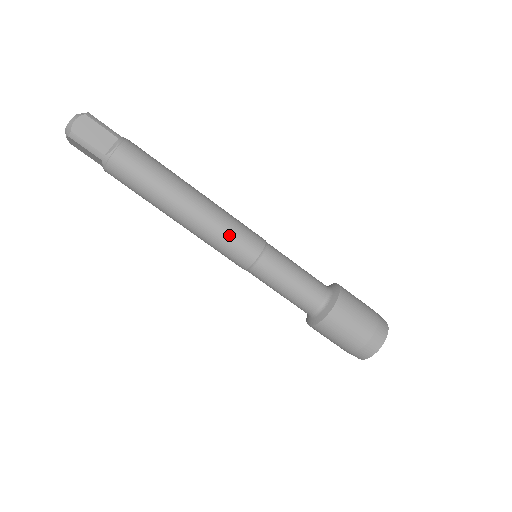
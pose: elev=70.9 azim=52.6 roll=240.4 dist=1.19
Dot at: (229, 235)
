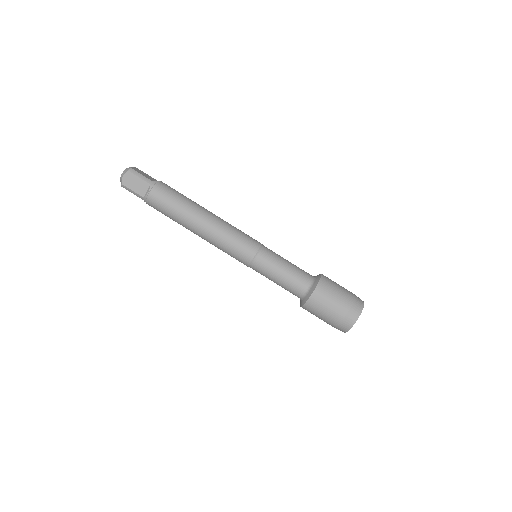
Dot at: (229, 246)
